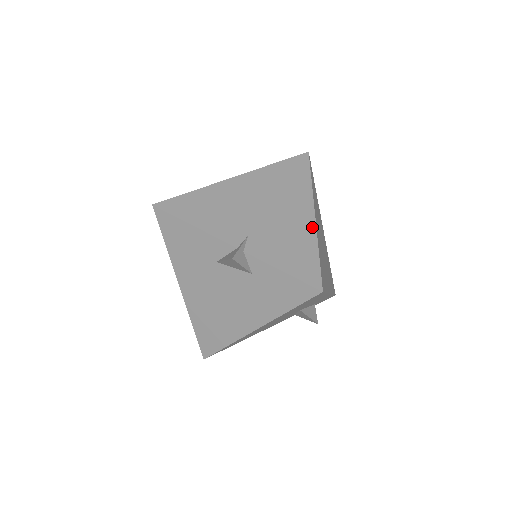
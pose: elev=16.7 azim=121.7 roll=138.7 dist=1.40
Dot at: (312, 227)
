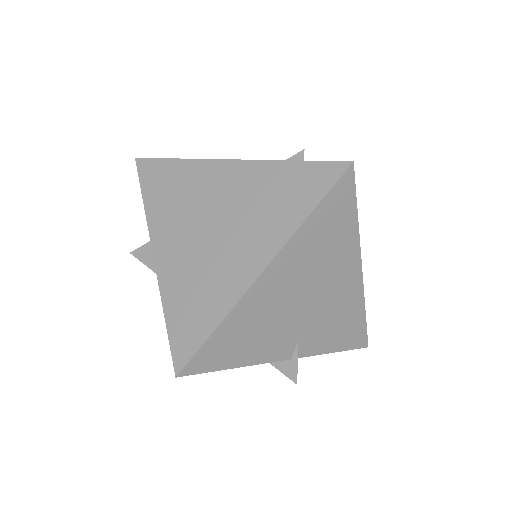
Dot at: (360, 290)
